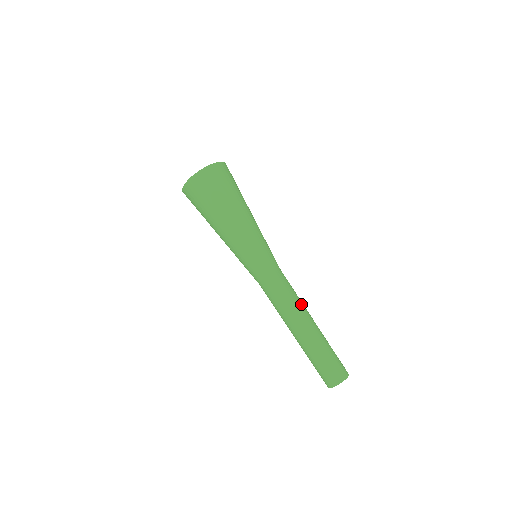
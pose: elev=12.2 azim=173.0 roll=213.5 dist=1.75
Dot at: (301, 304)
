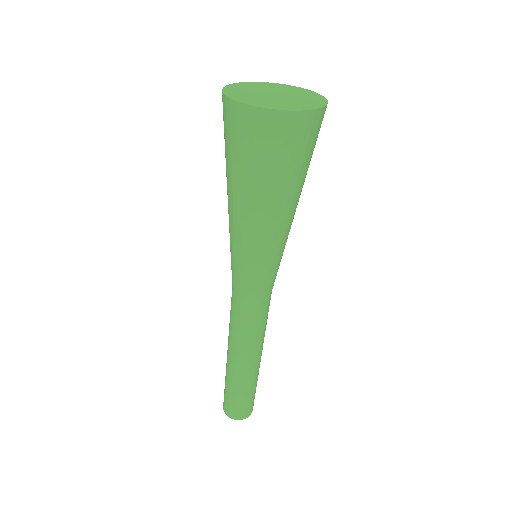
Dot at: (251, 345)
